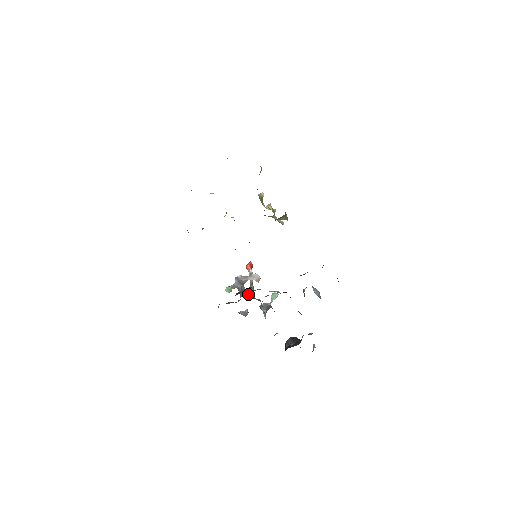
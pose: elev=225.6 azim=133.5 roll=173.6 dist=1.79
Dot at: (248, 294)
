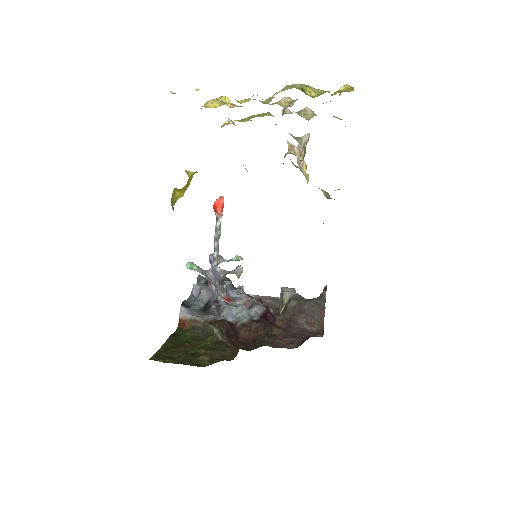
Dot at: (222, 297)
